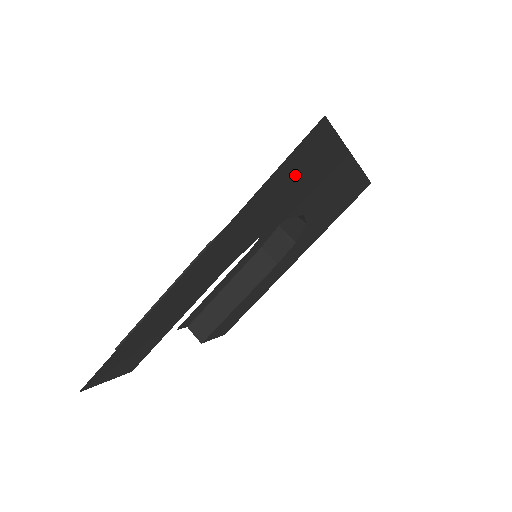
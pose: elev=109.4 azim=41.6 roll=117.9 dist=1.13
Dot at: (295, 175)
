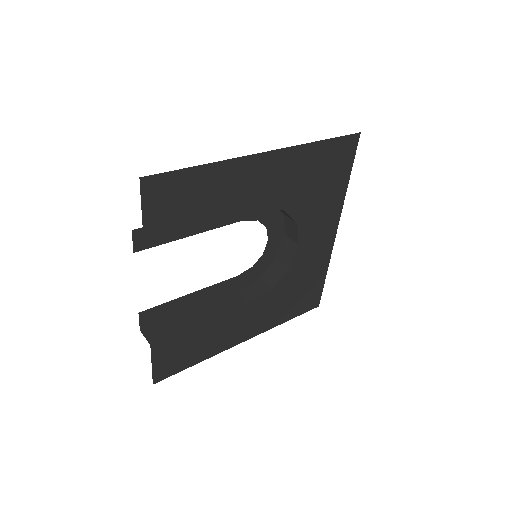
Dot at: (329, 168)
